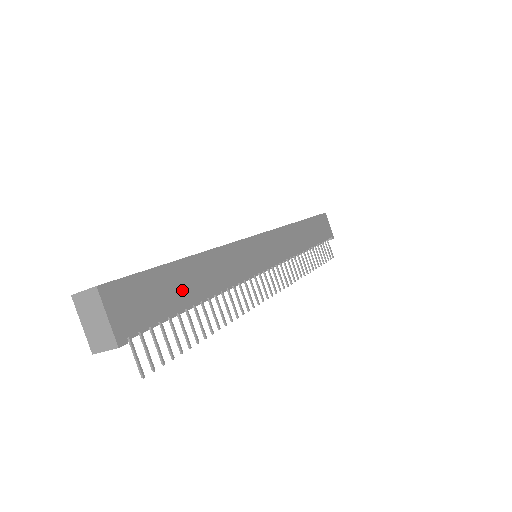
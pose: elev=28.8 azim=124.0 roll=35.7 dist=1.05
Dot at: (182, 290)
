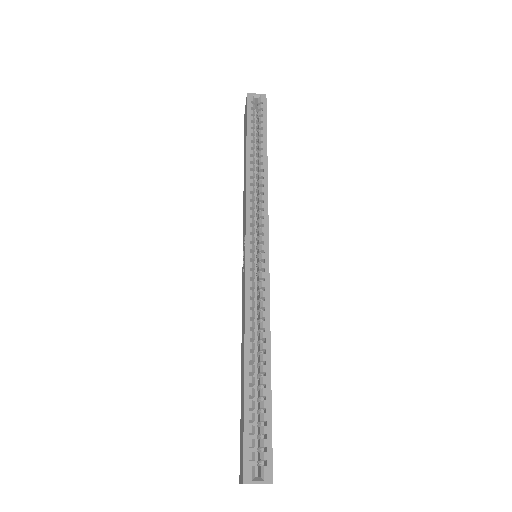
Dot at: occluded
